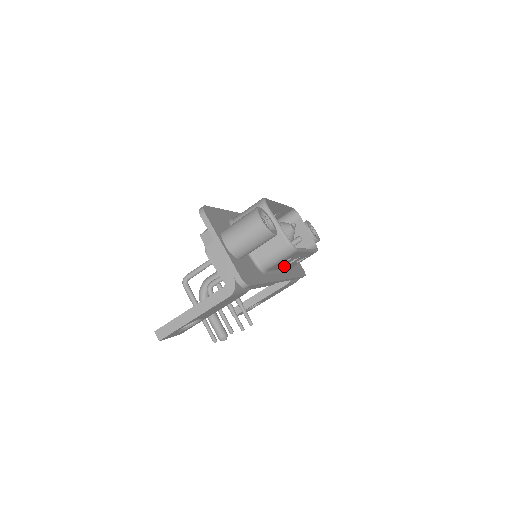
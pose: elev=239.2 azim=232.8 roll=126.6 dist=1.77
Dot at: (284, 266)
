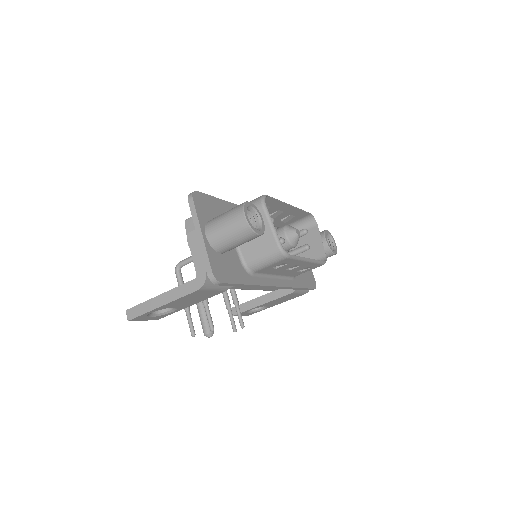
Dot at: (281, 272)
